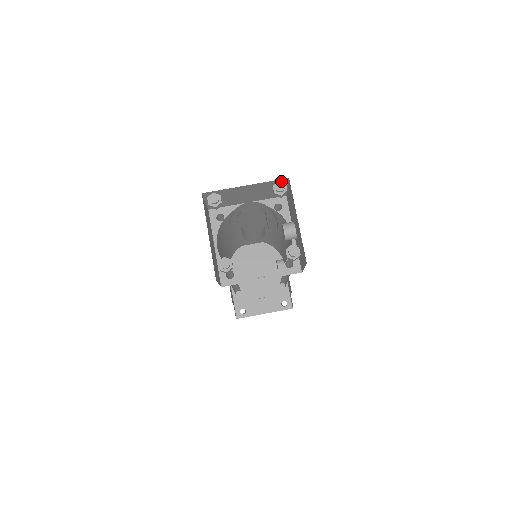
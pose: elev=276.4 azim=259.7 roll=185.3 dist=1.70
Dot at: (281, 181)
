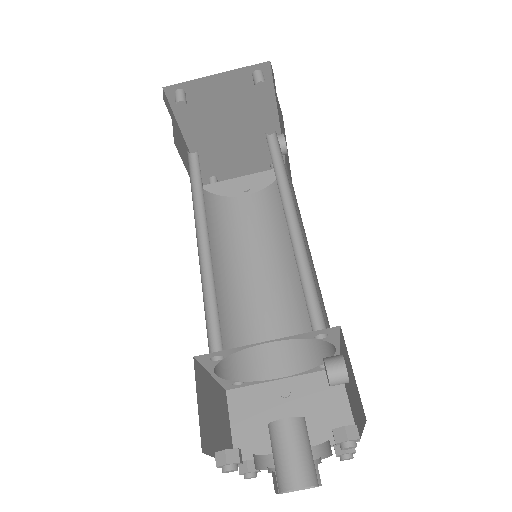
Dot at: occluded
